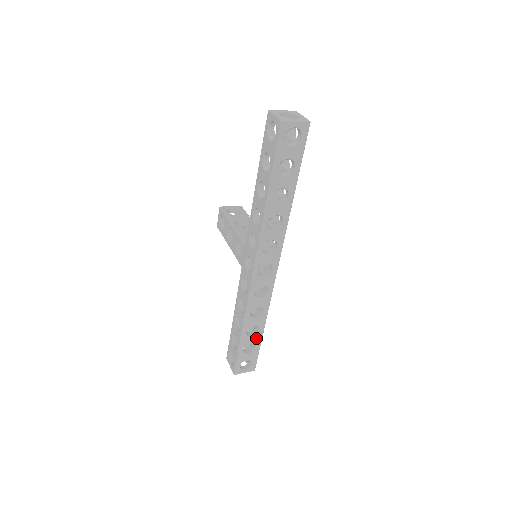
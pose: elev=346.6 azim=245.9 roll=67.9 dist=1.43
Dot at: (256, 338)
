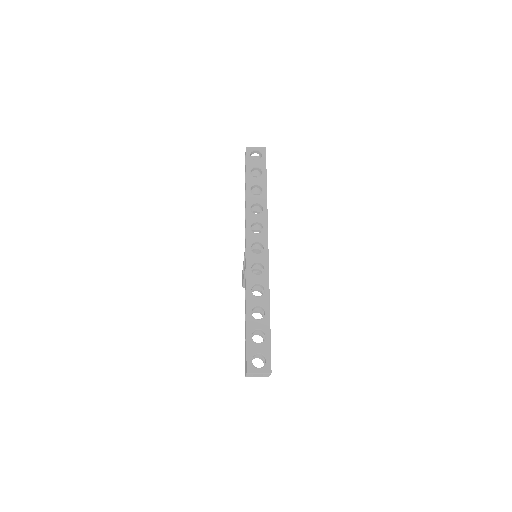
Dot at: (263, 323)
